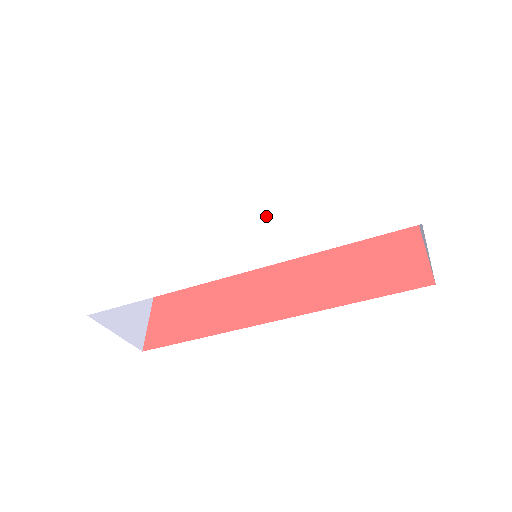
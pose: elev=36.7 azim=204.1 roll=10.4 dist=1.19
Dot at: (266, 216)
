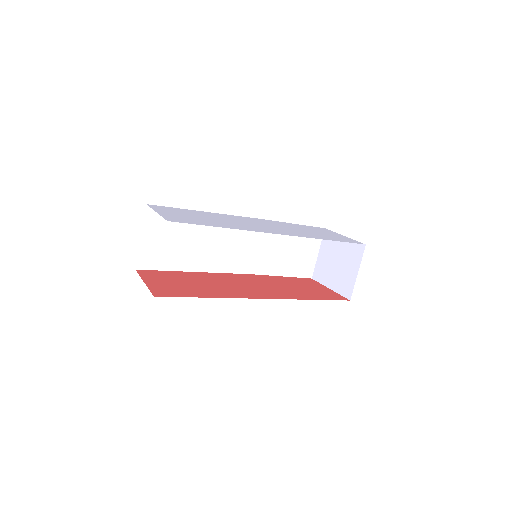
Dot at: (279, 227)
